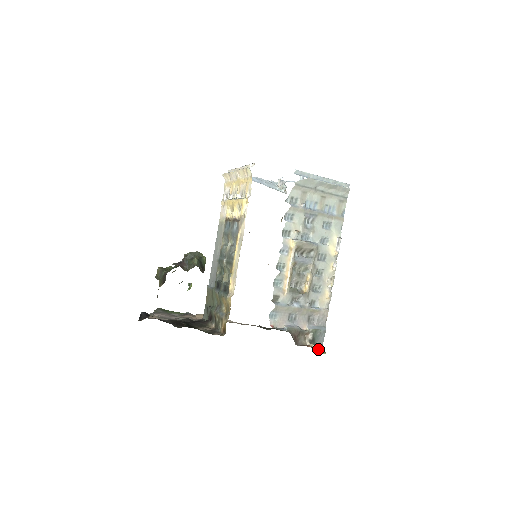
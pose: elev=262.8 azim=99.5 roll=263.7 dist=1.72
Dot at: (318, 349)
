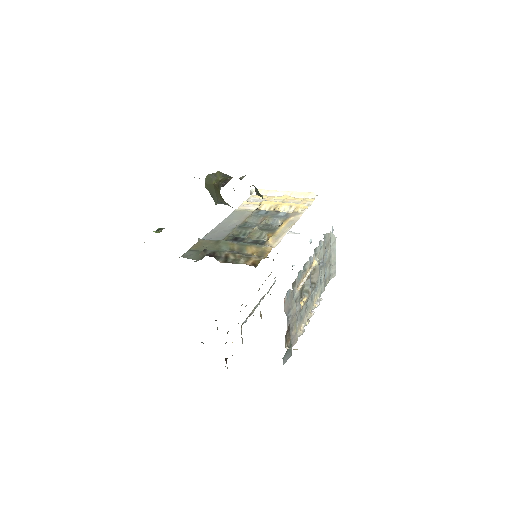
Dot at: occluded
